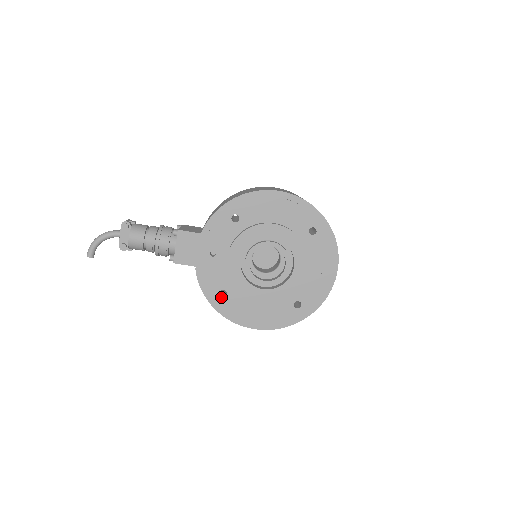
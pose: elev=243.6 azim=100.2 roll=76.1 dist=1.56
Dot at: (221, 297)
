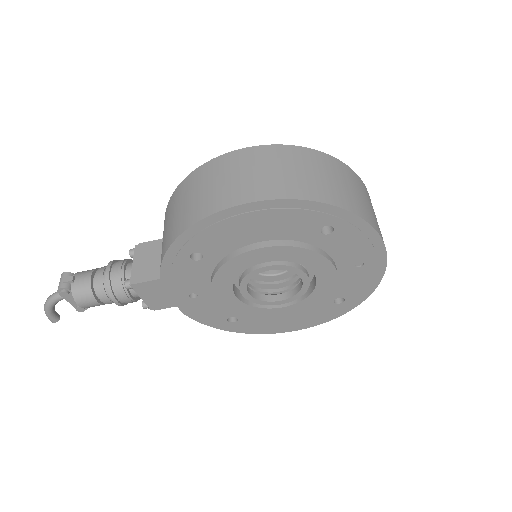
Dot at: (232, 323)
